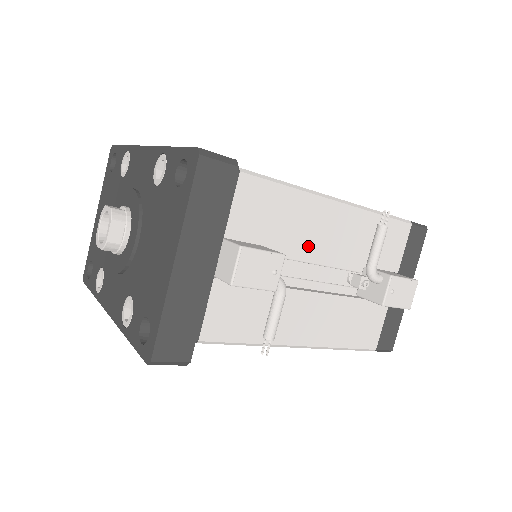
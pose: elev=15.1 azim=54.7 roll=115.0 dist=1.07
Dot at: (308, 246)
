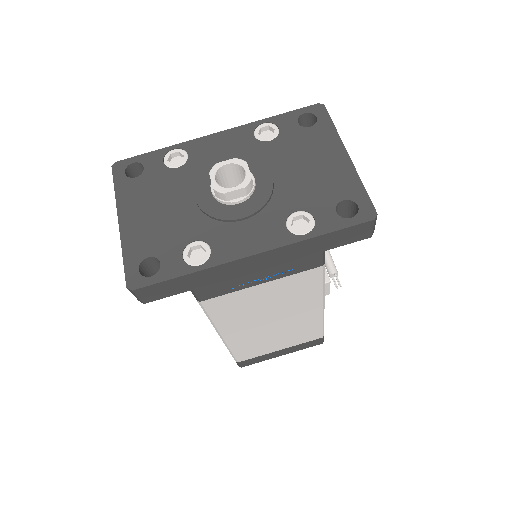
Dot at: occluded
